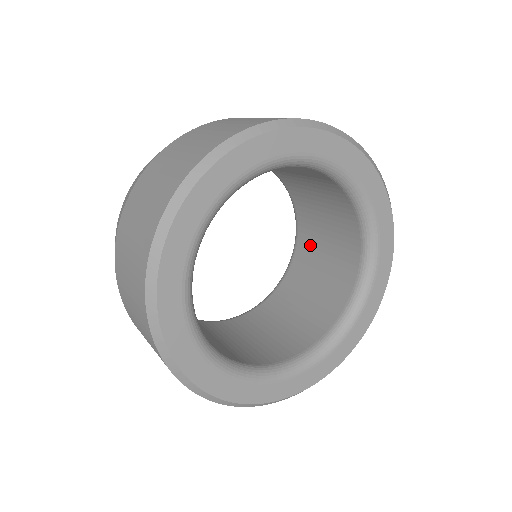
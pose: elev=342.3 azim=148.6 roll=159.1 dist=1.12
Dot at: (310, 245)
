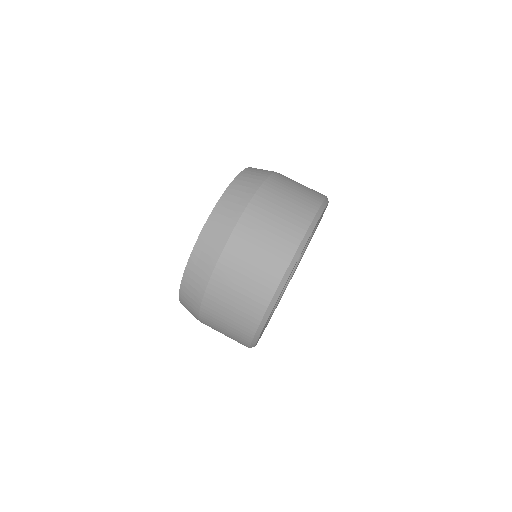
Dot at: occluded
